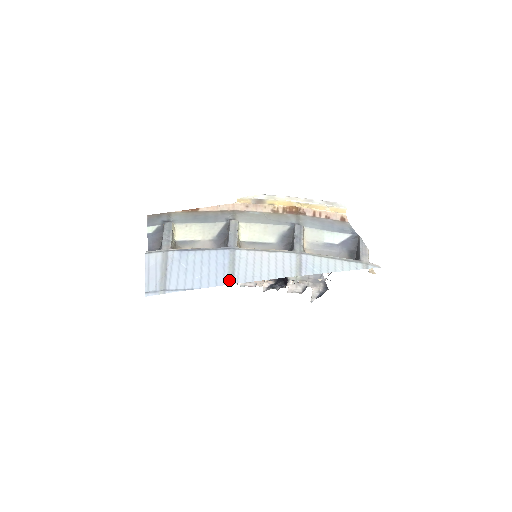
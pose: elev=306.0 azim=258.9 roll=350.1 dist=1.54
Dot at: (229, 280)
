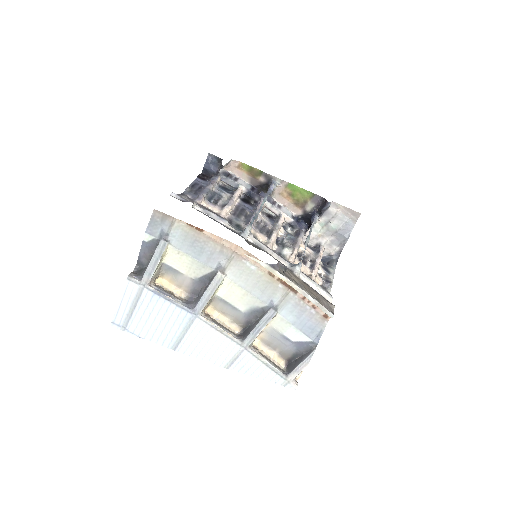
Dot at: (173, 345)
